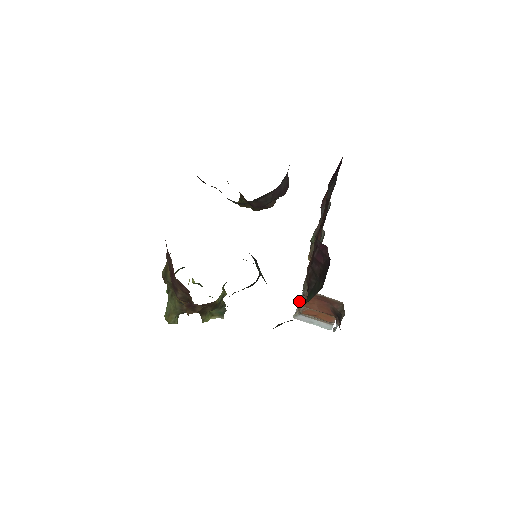
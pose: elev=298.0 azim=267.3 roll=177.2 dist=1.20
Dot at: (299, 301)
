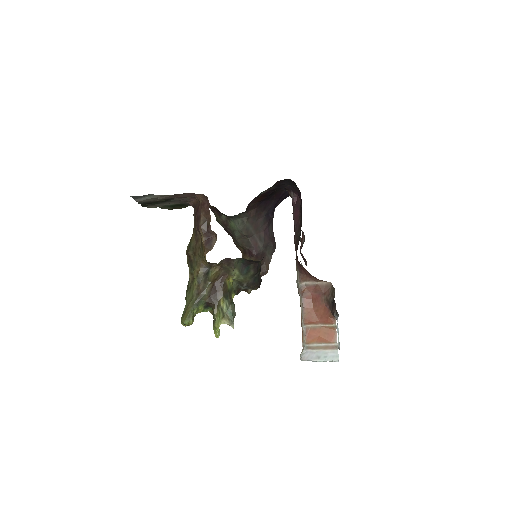
Dot at: occluded
